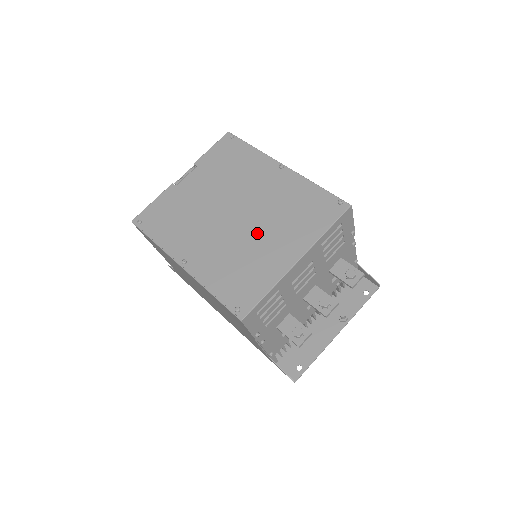
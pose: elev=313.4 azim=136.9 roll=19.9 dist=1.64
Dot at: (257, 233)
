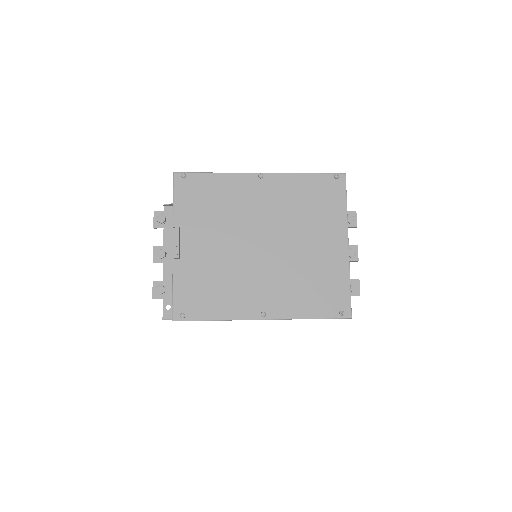
Dot at: (298, 247)
